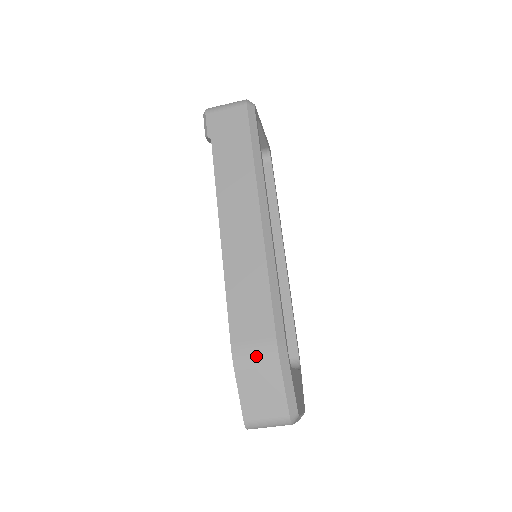
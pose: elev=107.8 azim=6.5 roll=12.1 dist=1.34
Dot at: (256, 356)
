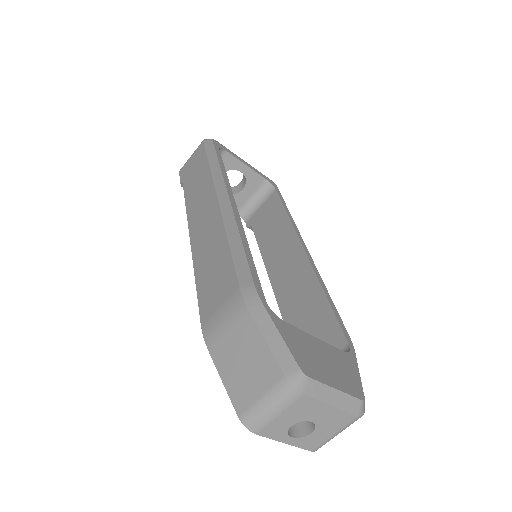
Dot at: (224, 320)
